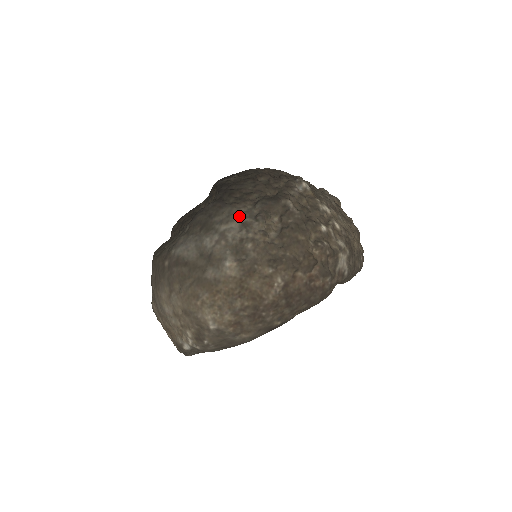
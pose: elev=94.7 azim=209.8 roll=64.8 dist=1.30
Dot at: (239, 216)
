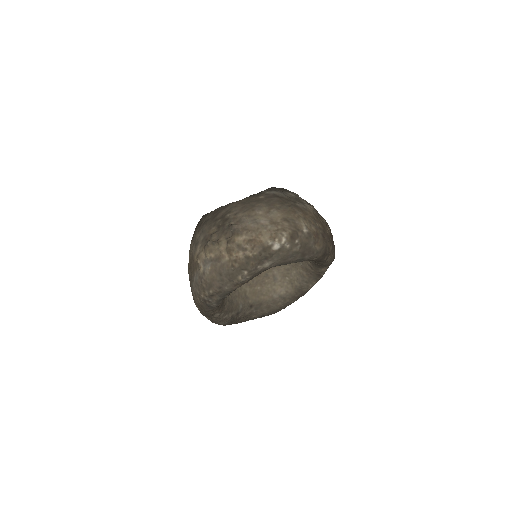
Dot at: occluded
